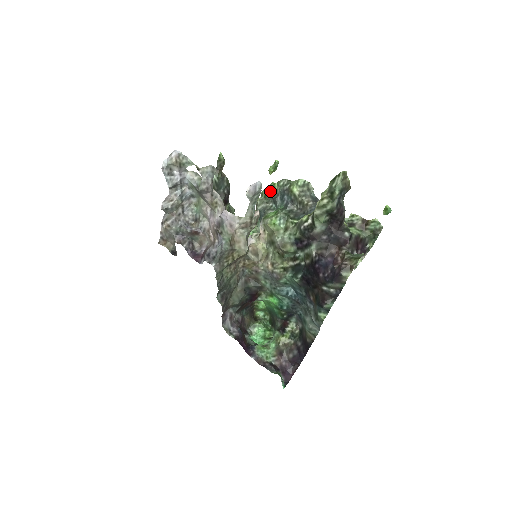
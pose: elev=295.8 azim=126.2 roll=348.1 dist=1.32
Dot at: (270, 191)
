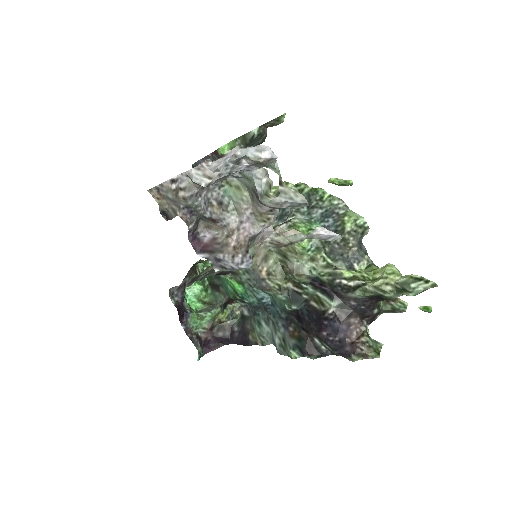
Dot at: (313, 194)
